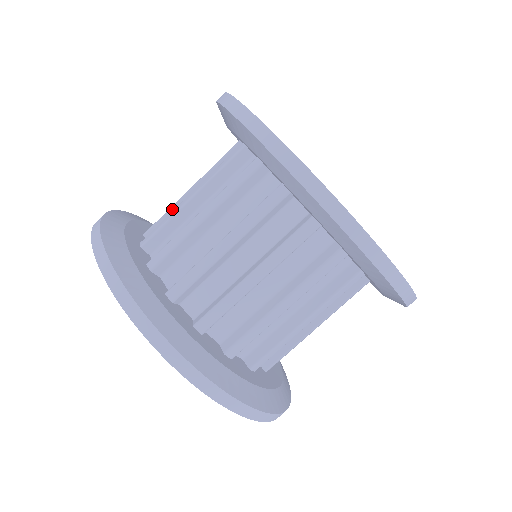
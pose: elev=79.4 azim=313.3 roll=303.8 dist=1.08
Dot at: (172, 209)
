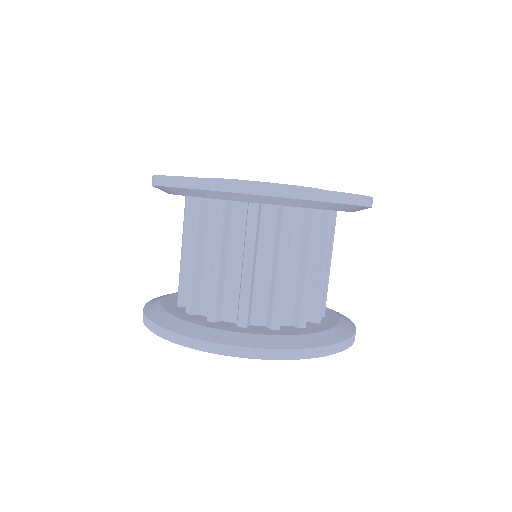
Dot at: (194, 281)
